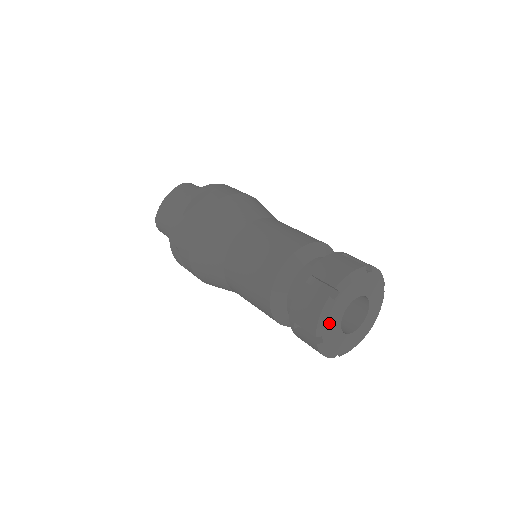
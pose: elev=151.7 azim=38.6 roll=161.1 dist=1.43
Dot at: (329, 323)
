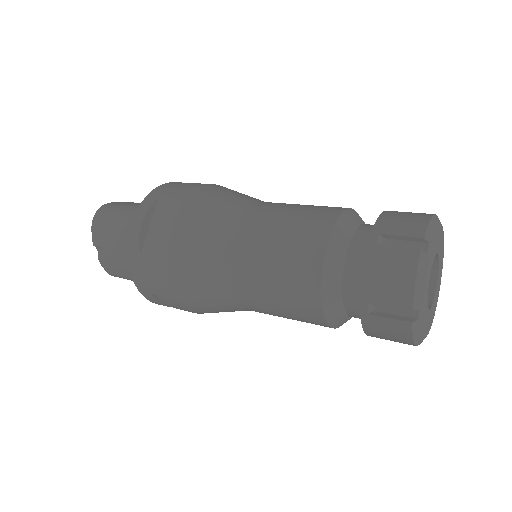
Dot at: (434, 238)
